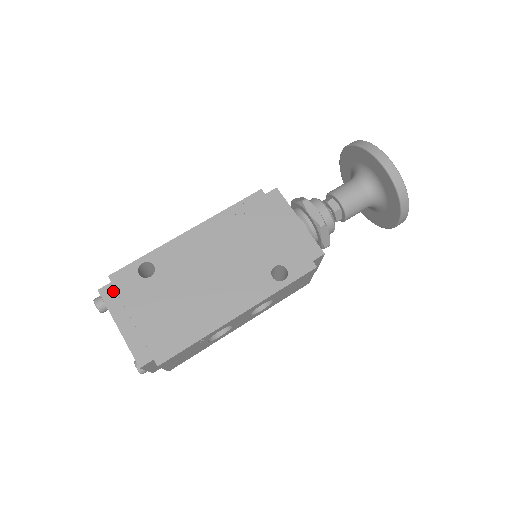
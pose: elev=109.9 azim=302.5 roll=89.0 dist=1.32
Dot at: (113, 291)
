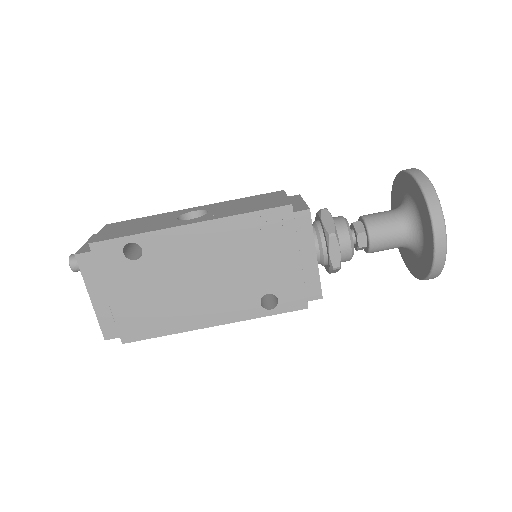
Dot at: (91, 261)
